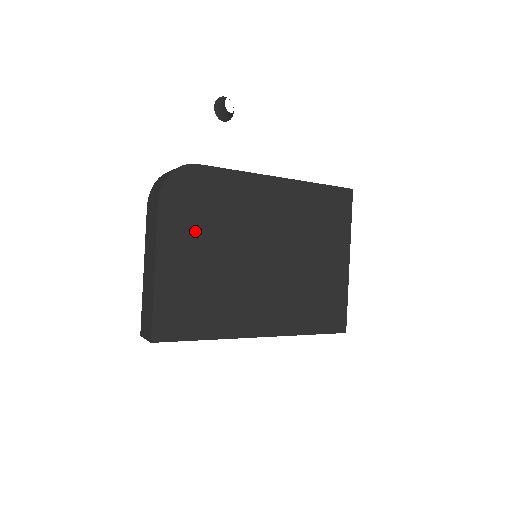
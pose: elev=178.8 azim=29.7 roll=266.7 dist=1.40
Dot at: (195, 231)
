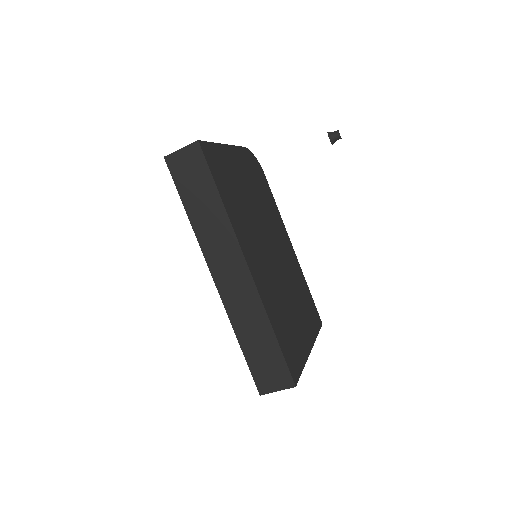
Dot at: (250, 179)
